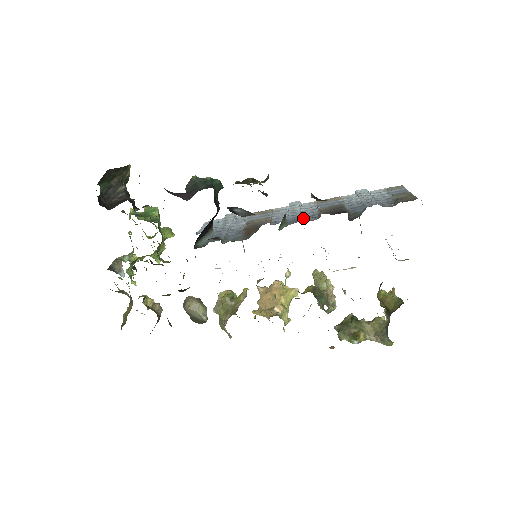
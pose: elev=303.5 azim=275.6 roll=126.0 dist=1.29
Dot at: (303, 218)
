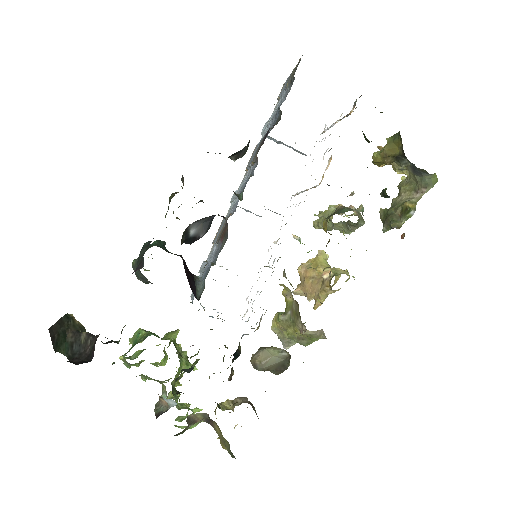
Dot at: occluded
